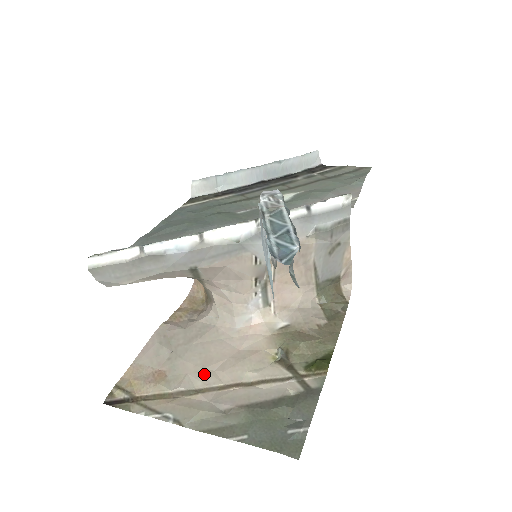
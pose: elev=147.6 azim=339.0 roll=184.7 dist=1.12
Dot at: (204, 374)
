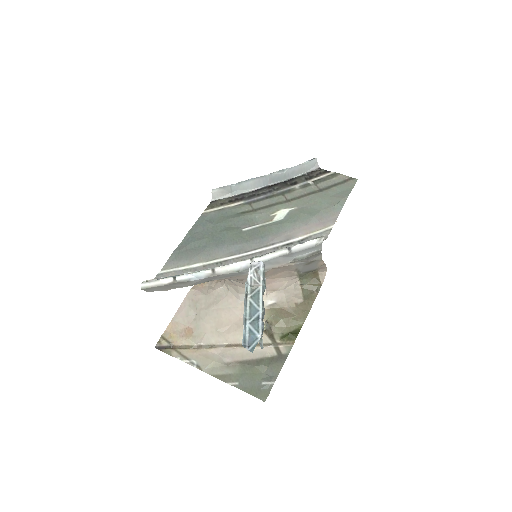
Dot at: (216, 335)
